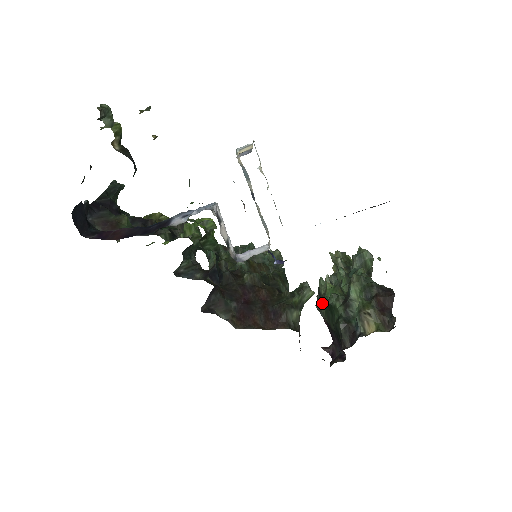
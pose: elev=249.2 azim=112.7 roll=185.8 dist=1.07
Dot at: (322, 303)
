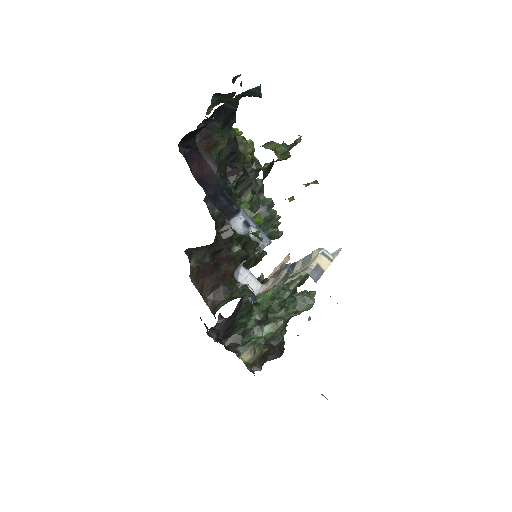
Dot at: occluded
